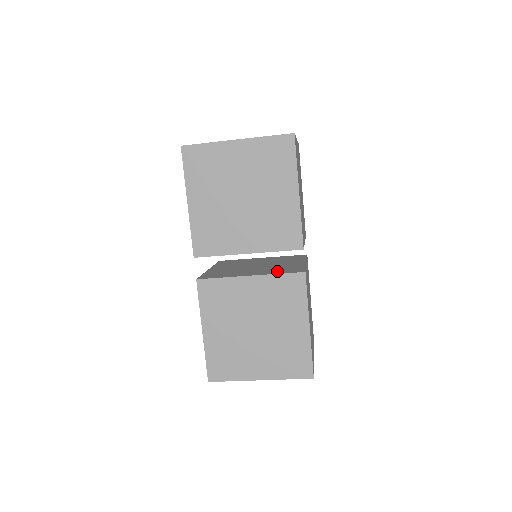
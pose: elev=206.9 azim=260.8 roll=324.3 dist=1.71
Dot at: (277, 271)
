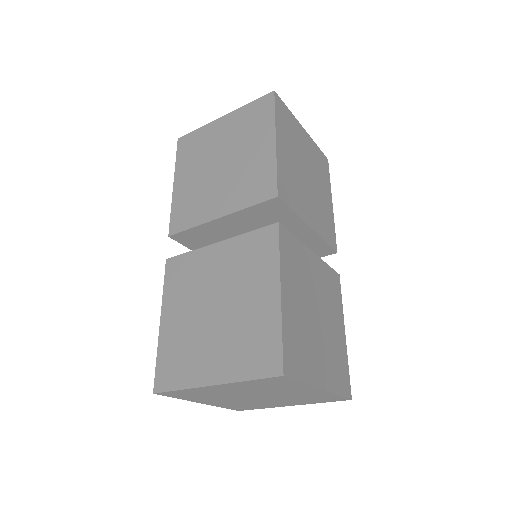
Dot at: occluded
